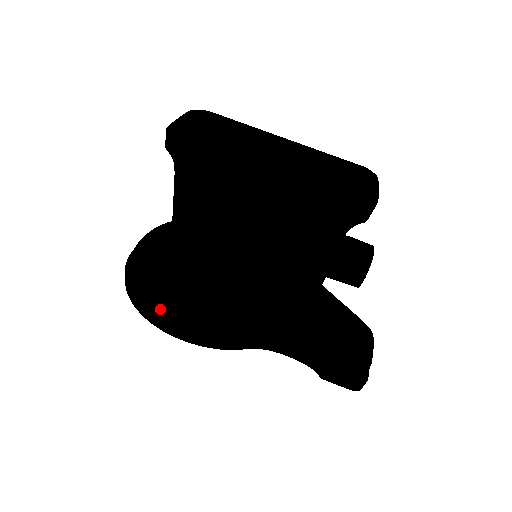
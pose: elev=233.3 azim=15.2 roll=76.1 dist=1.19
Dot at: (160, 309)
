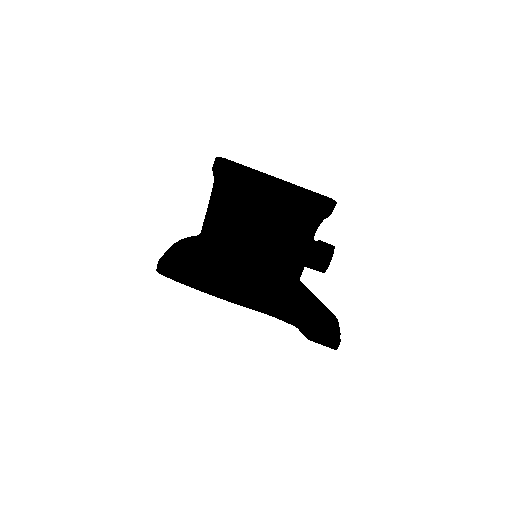
Dot at: (196, 271)
